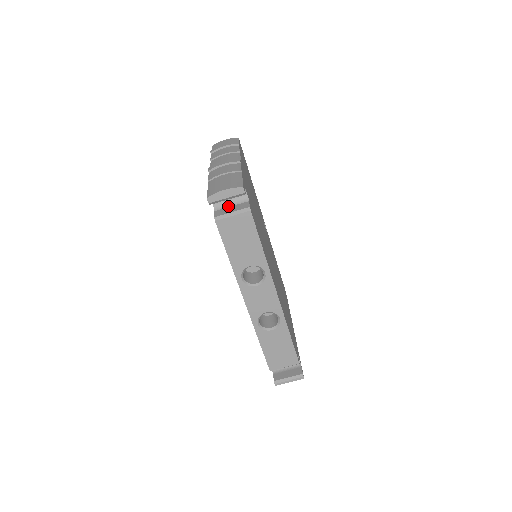
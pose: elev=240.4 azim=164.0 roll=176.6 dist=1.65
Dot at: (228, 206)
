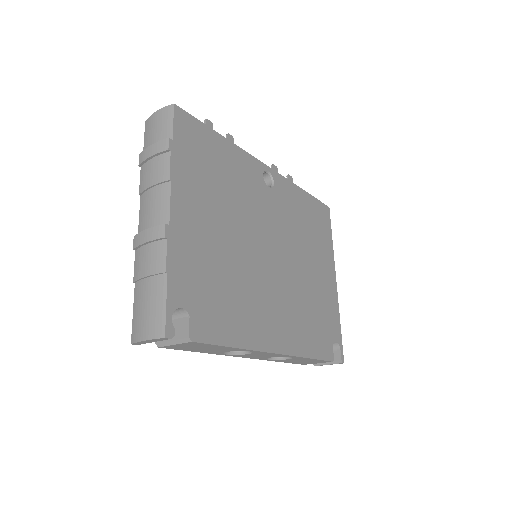
Dot at: occluded
